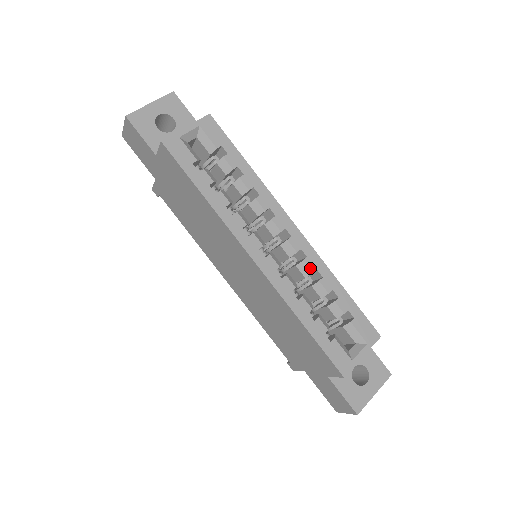
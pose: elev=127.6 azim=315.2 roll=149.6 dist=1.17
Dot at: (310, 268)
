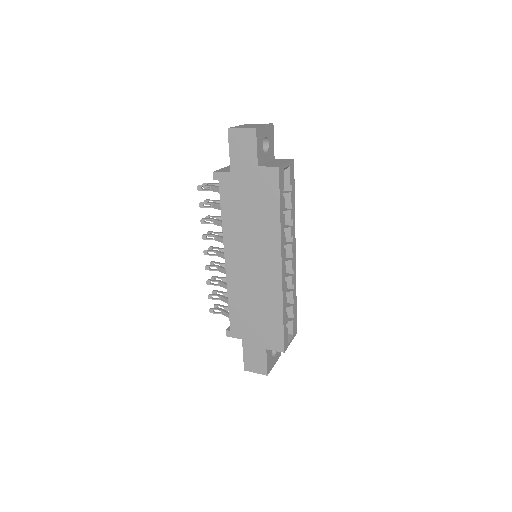
Dot at: (293, 281)
